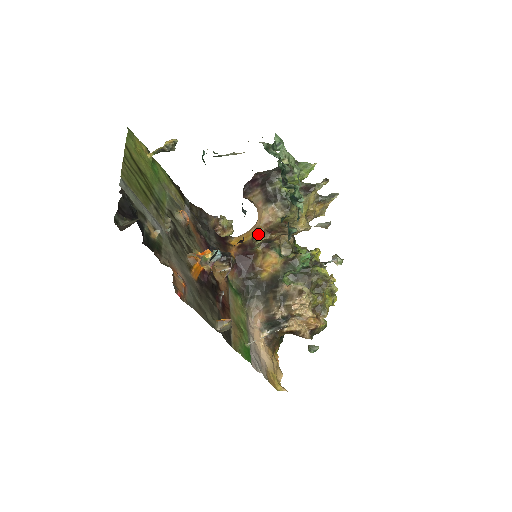
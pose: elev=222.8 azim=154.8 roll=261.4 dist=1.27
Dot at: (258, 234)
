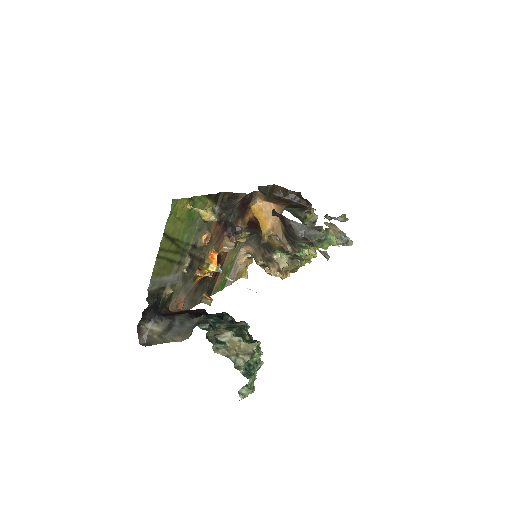
Dot at: (269, 236)
